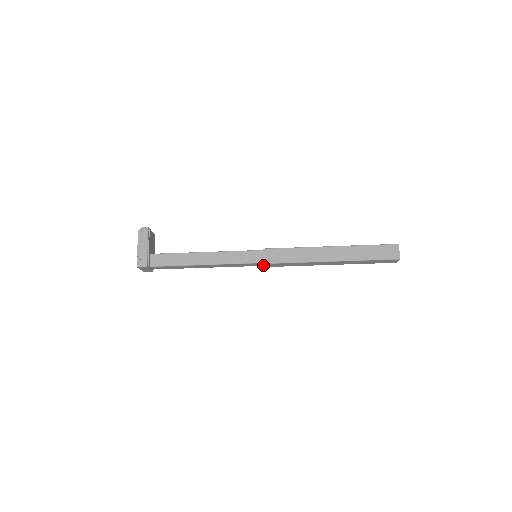
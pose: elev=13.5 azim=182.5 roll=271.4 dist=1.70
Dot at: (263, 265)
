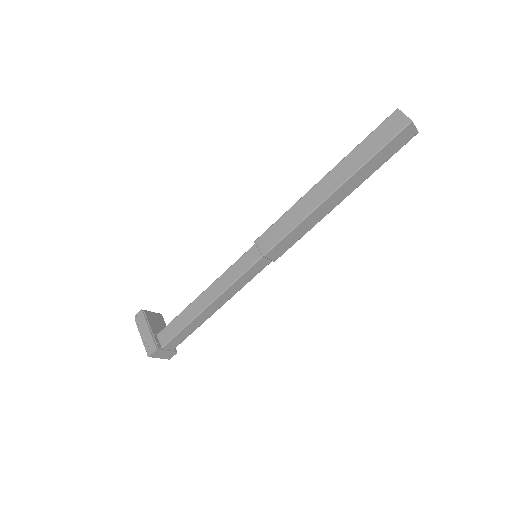
Dot at: (268, 259)
